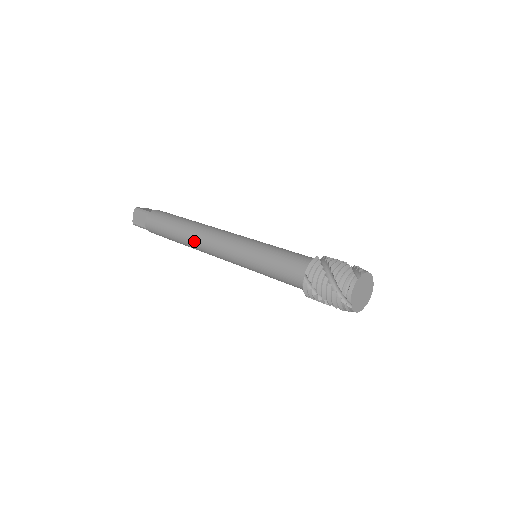
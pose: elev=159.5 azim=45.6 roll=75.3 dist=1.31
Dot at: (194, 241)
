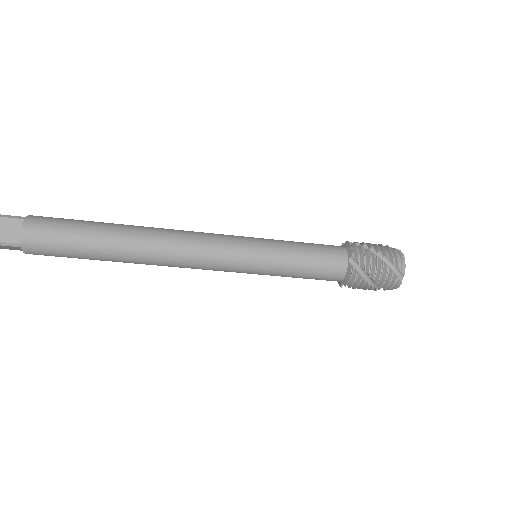
Dot at: (159, 228)
